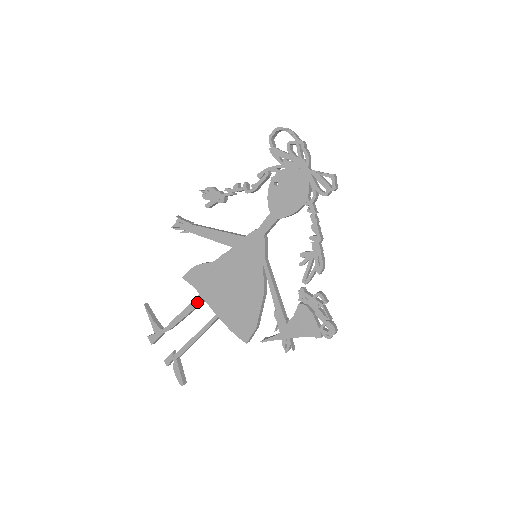
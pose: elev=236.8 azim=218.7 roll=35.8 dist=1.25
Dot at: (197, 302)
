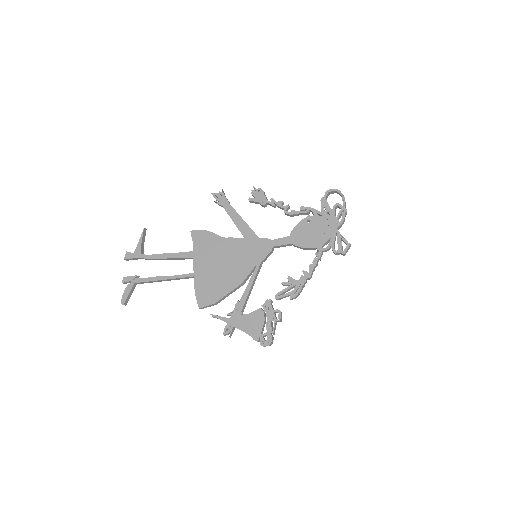
Dot at: (187, 255)
